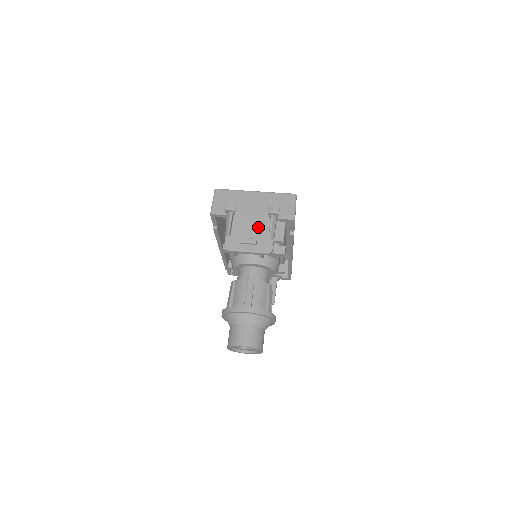
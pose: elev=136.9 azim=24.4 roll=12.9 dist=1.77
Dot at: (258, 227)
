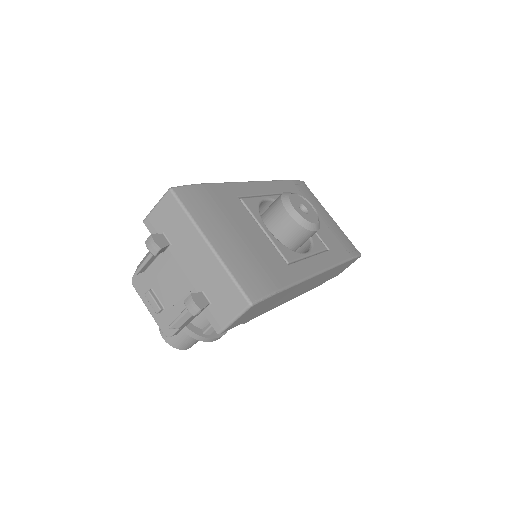
Dot at: (175, 296)
